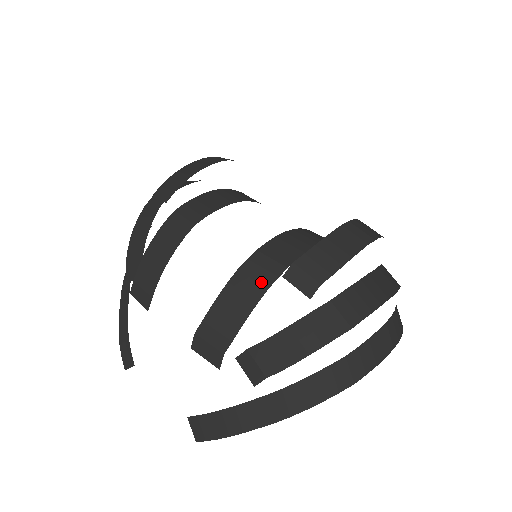
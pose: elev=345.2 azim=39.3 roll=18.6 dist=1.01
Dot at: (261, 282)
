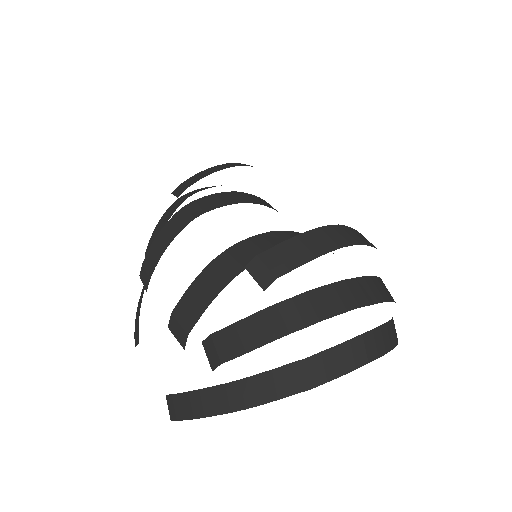
Dot at: (229, 272)
